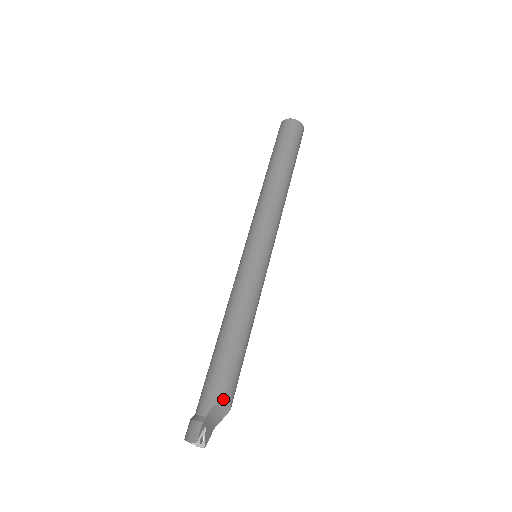
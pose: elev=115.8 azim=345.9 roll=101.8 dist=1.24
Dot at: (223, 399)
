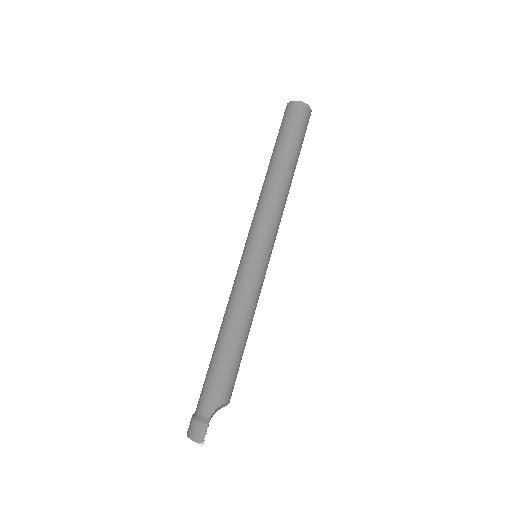
Dot at: (225, 402)
